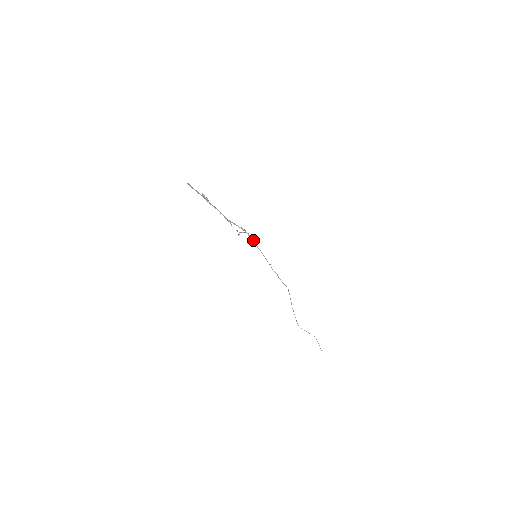
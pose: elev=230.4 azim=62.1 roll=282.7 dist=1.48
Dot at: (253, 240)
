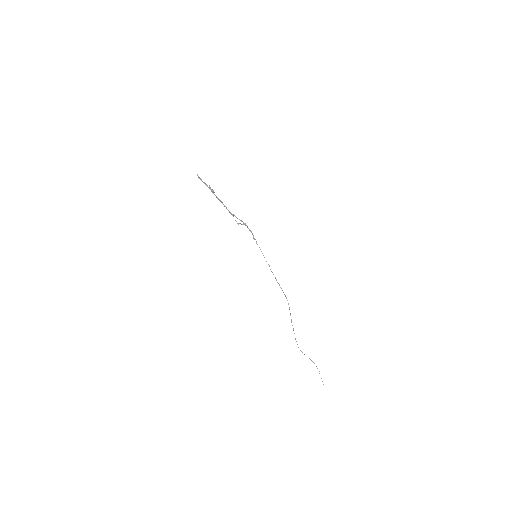
Dot at: (253, 235)
